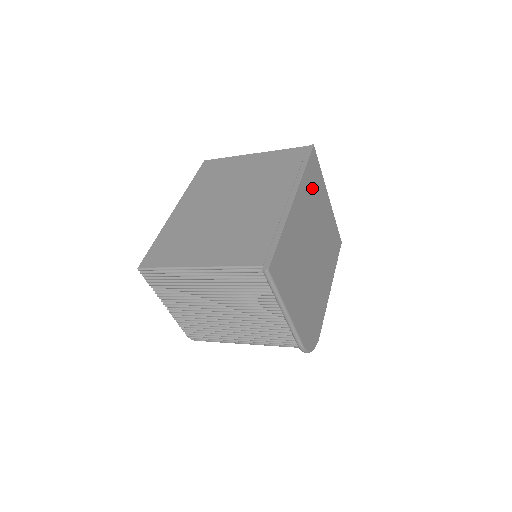
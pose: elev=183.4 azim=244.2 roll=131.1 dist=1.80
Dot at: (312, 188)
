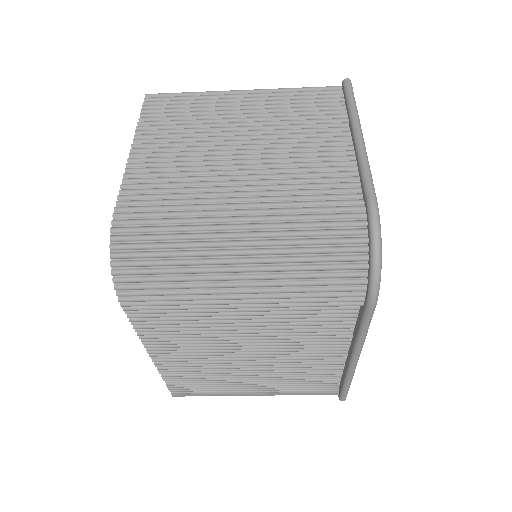
Dot at: occluded
